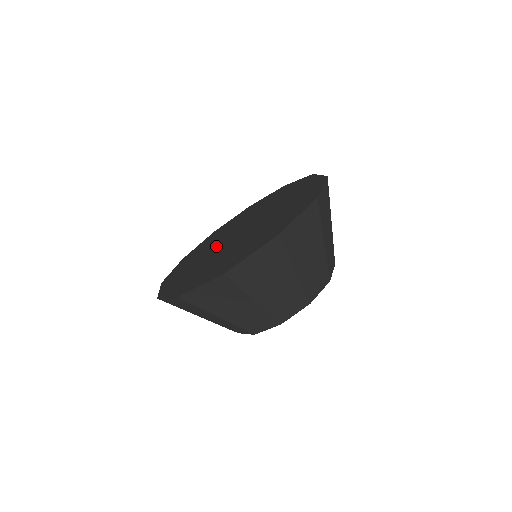
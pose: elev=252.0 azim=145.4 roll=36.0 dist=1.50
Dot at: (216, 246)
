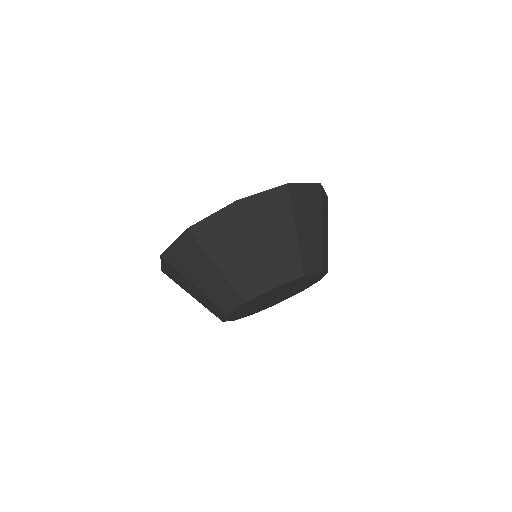
Dot at: occluded
